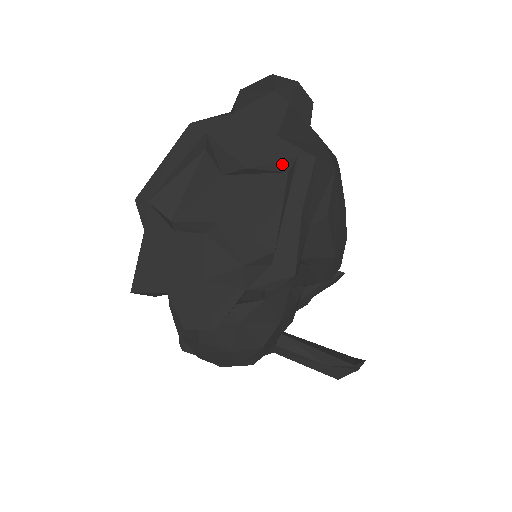
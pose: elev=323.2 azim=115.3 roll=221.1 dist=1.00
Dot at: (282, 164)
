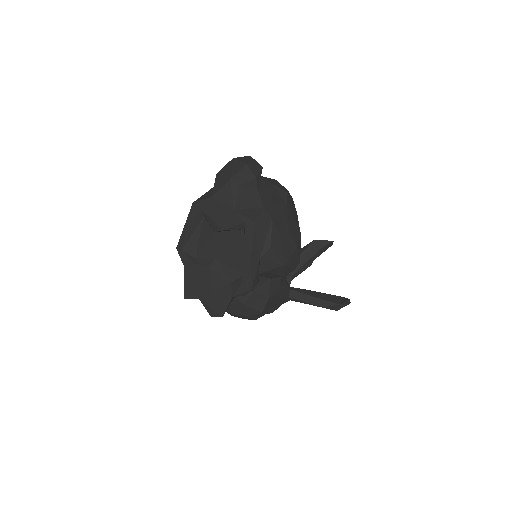
Dot at: (239, 226)
